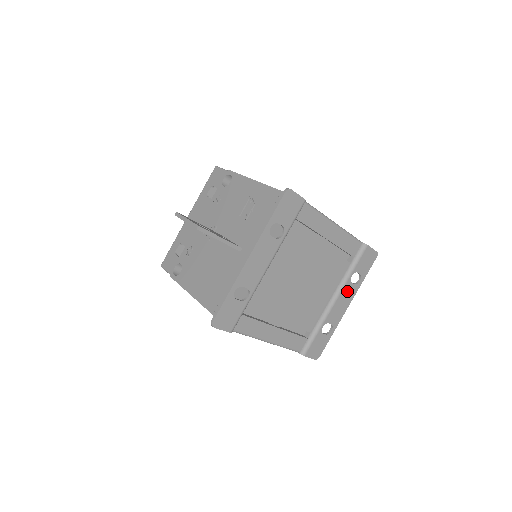
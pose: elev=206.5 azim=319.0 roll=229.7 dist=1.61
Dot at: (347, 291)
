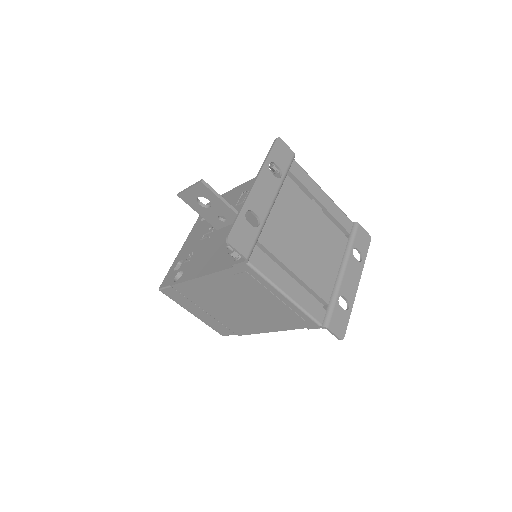
Dot at: (353, 266)
